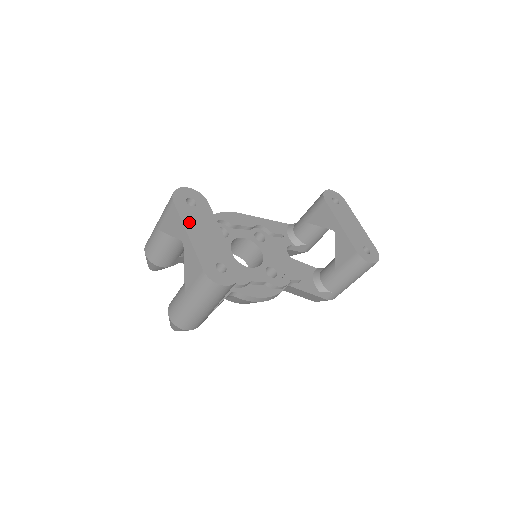
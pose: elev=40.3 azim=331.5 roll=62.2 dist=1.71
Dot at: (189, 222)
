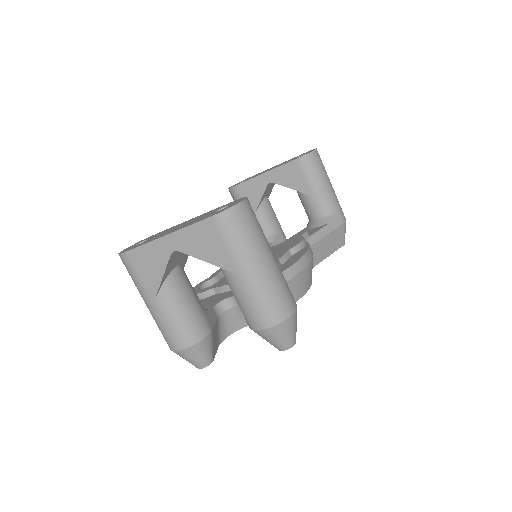
Dot at: (156, 238)
